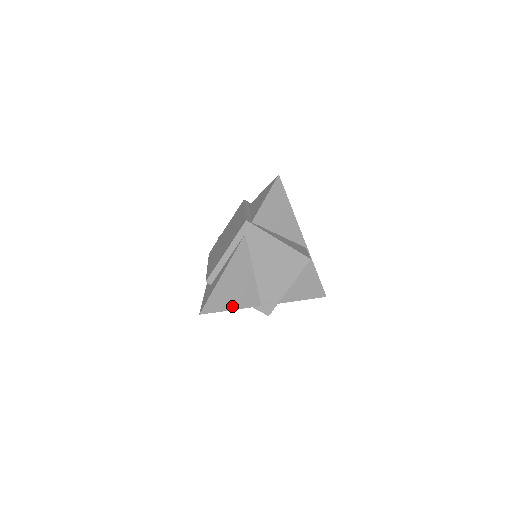
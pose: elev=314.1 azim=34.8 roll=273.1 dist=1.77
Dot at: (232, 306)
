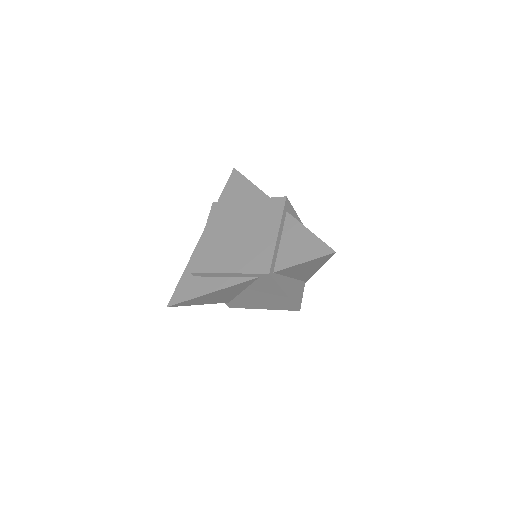
Dot at: (202, 303)
